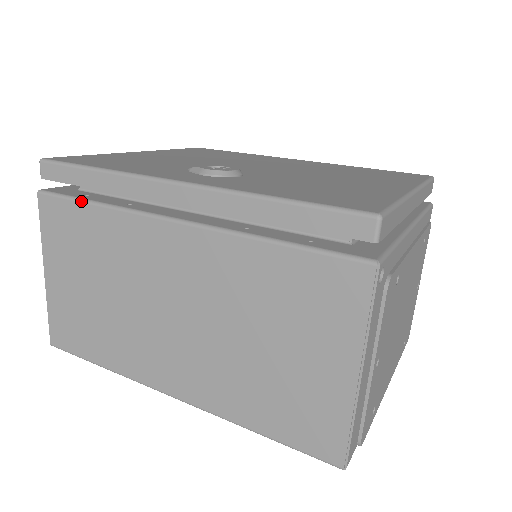
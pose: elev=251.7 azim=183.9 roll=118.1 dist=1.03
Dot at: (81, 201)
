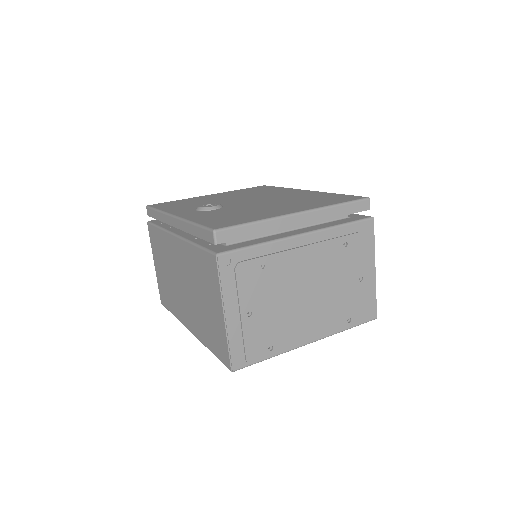
Dot at: (156, 226)
